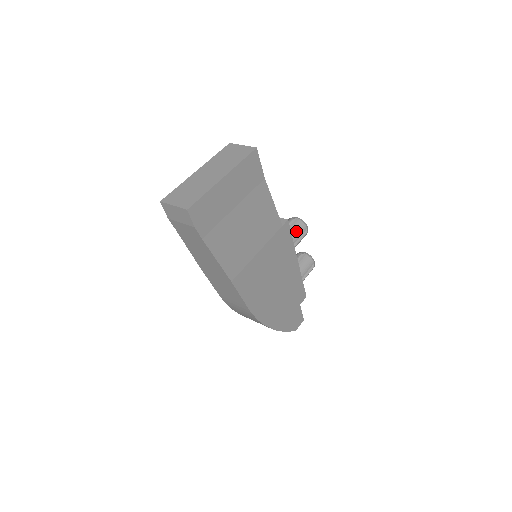
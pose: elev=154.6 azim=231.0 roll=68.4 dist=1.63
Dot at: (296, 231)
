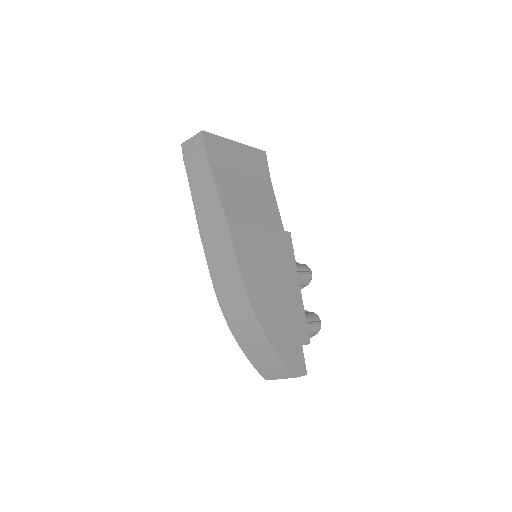
Dot at: (299, 265)
